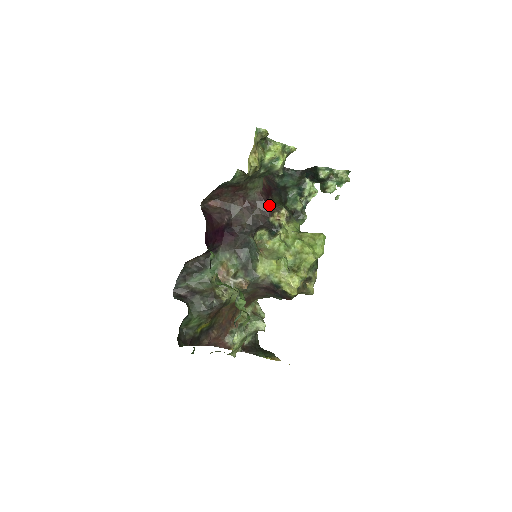
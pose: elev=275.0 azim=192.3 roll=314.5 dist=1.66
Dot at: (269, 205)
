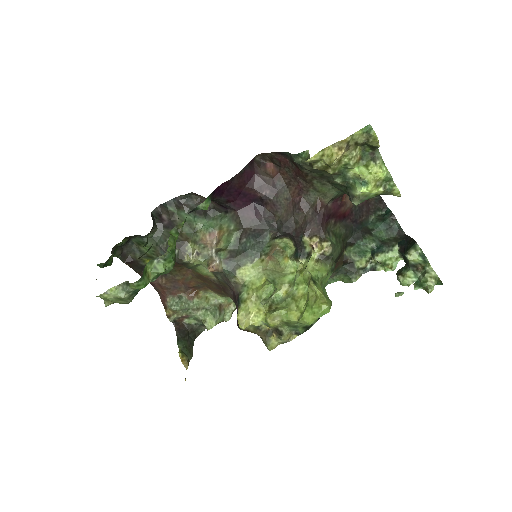
Dot at: (318, 224)
